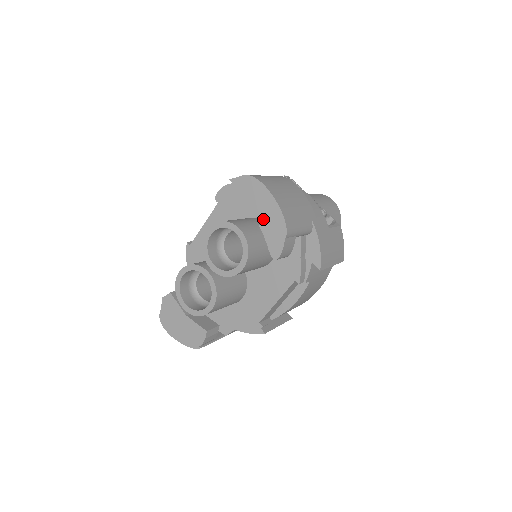
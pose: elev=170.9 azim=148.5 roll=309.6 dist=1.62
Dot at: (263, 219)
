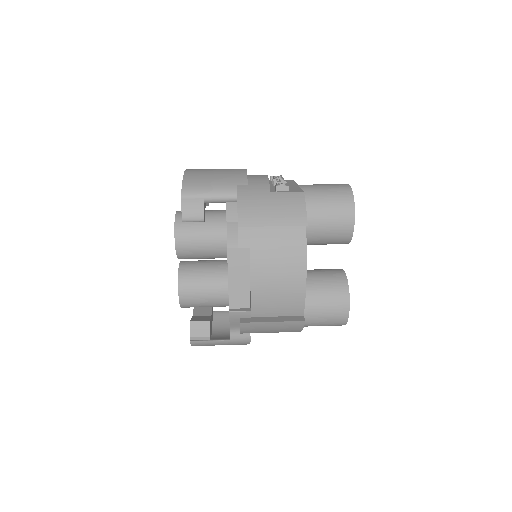
Dot at: occluded
